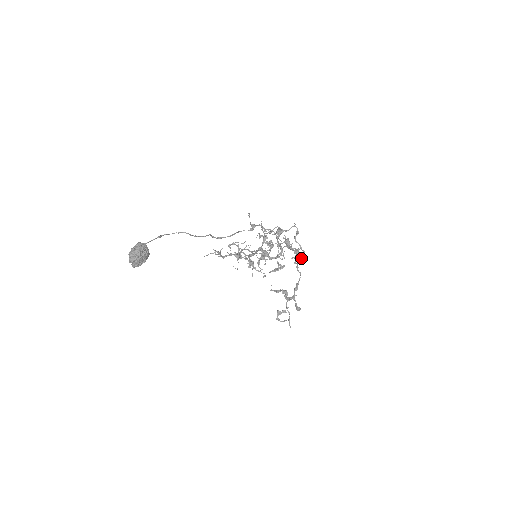
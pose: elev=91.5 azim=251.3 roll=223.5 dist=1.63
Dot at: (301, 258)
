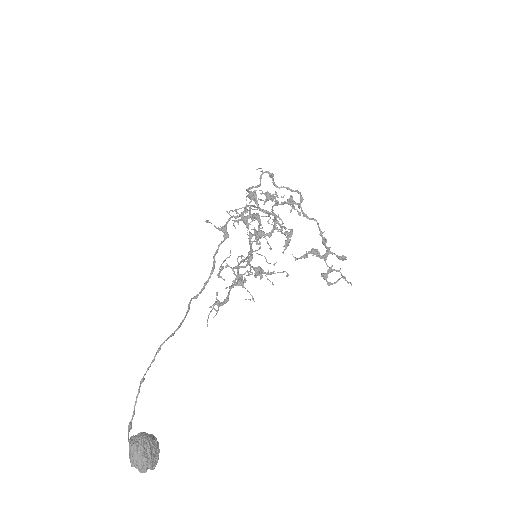
Dot at: (300, 201)
